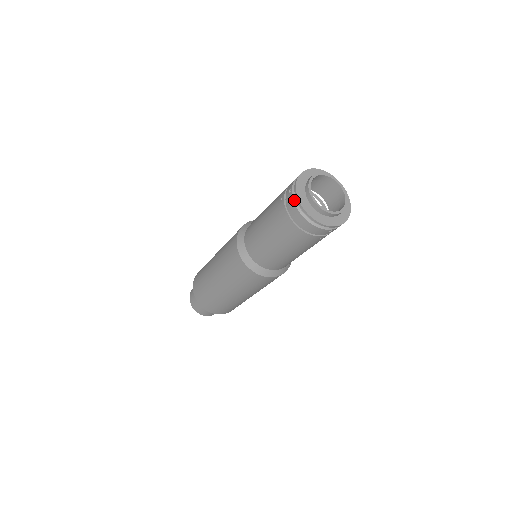
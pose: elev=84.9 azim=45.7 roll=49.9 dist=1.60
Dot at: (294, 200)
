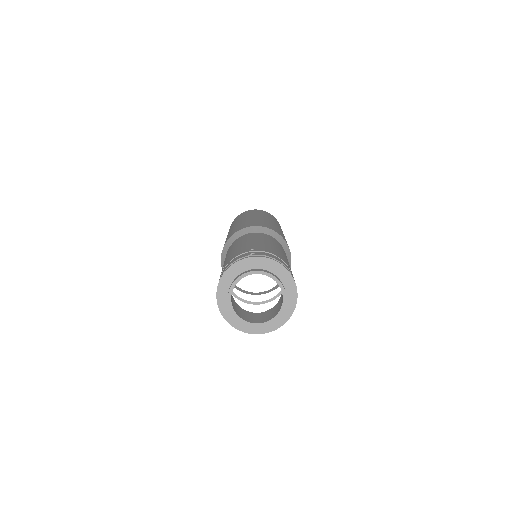
Dot at: (237, 326)
